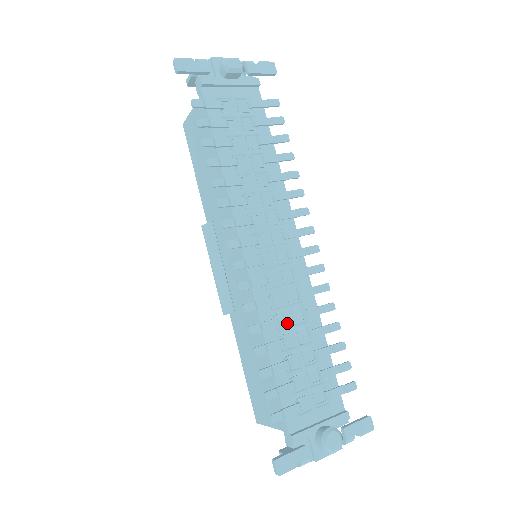
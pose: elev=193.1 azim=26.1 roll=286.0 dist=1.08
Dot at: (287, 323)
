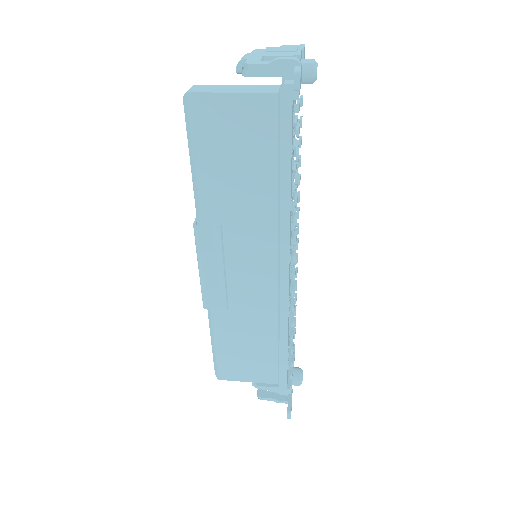
Dot at: occluded
